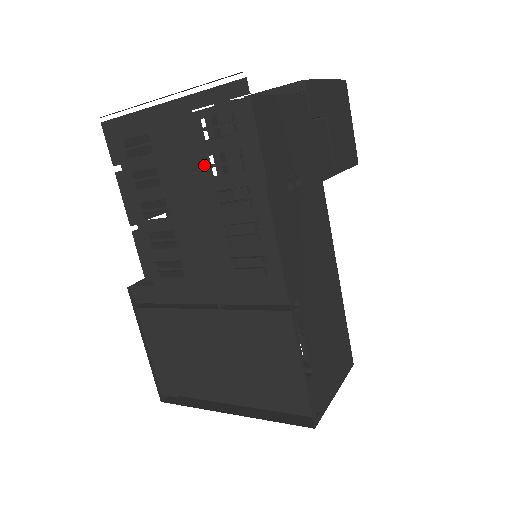
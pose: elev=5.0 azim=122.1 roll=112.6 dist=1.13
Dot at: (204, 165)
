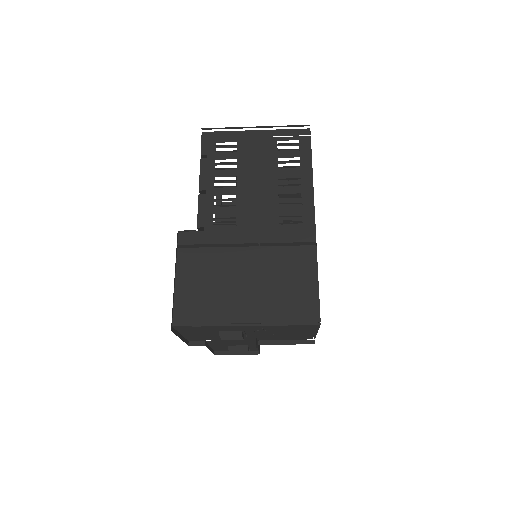
Dot at: (273, 162)
